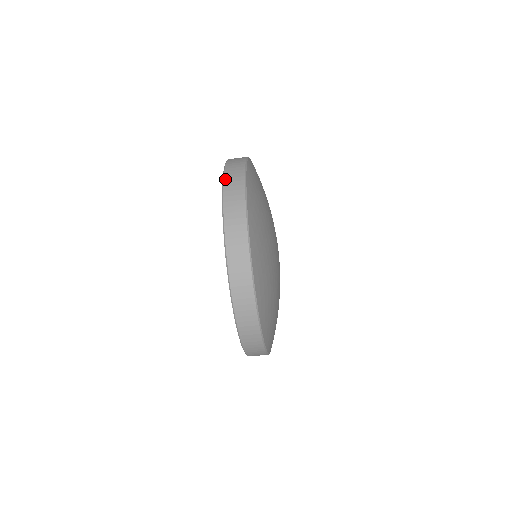
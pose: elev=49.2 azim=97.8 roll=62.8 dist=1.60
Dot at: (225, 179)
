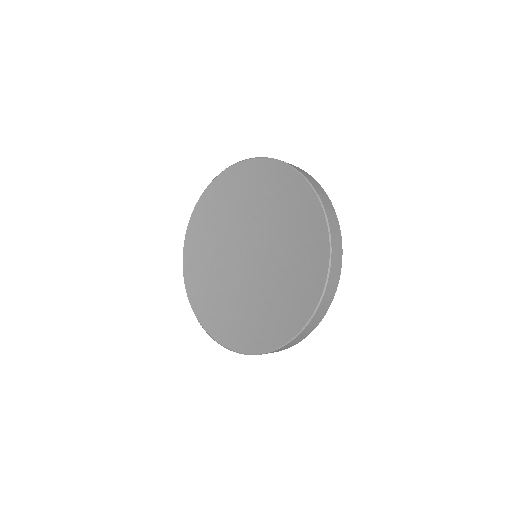
Dot at: (328, 284)
